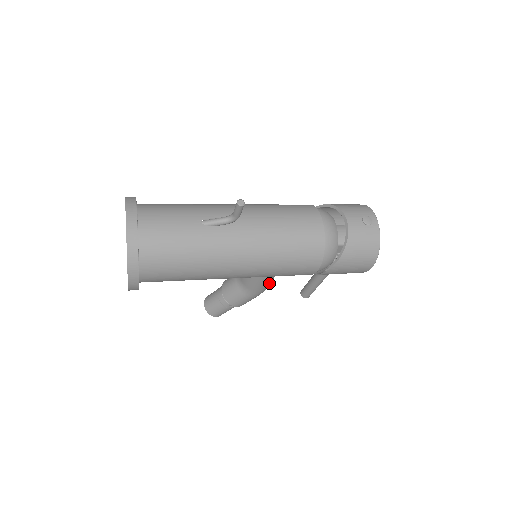
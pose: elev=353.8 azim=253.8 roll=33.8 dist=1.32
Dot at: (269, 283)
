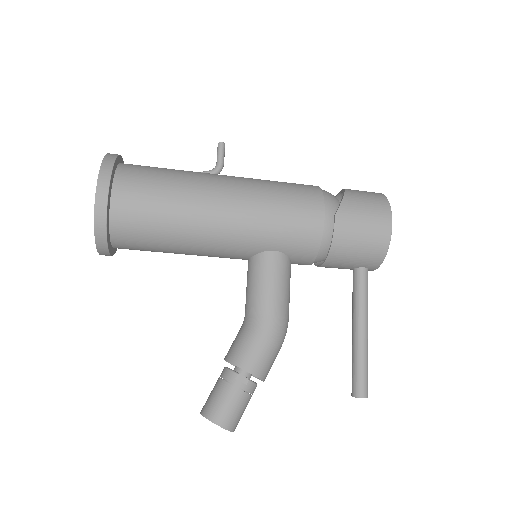
Dot at: (283, 299)
